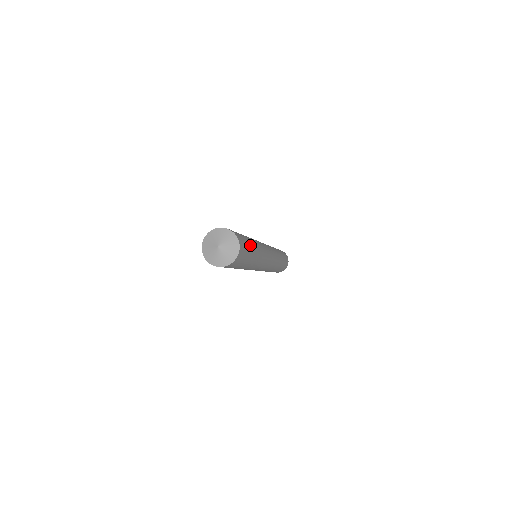
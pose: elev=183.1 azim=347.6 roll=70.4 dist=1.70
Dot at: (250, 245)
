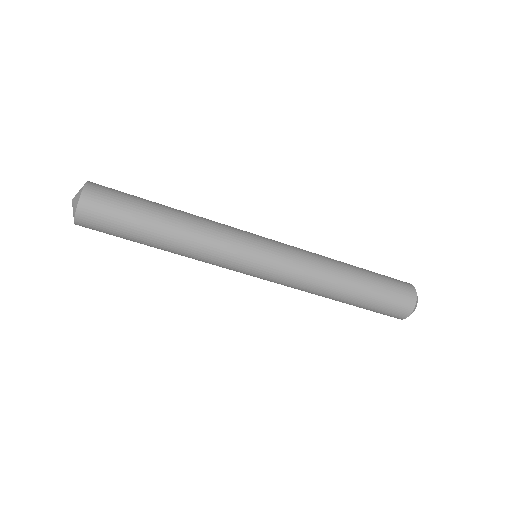
Dot at: (144, 200)
